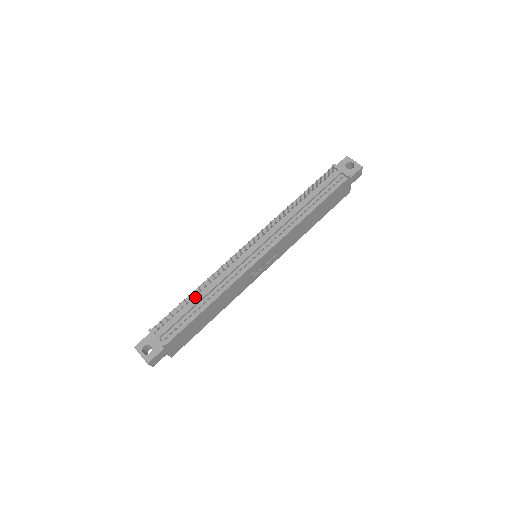
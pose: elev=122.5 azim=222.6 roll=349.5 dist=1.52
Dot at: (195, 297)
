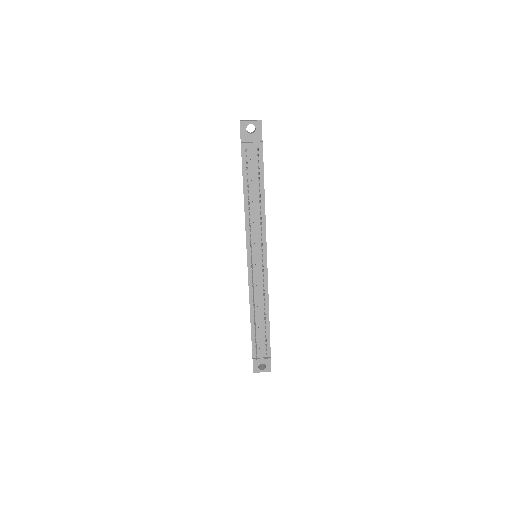
Dot at: (255, 321)
